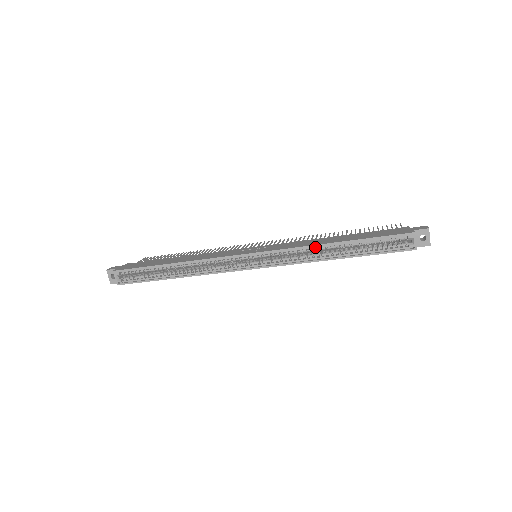
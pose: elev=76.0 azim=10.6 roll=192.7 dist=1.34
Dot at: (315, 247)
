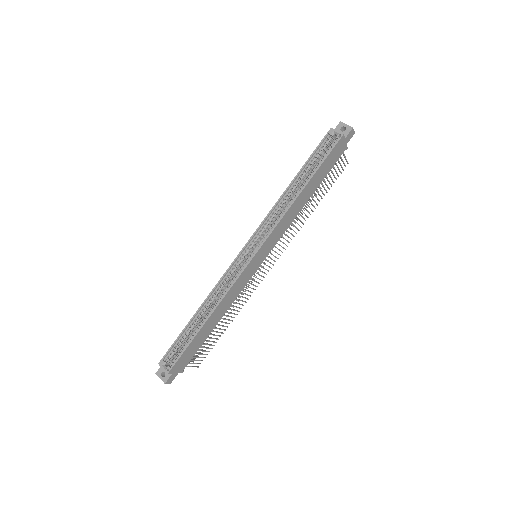
Dot at: (281, 200)
